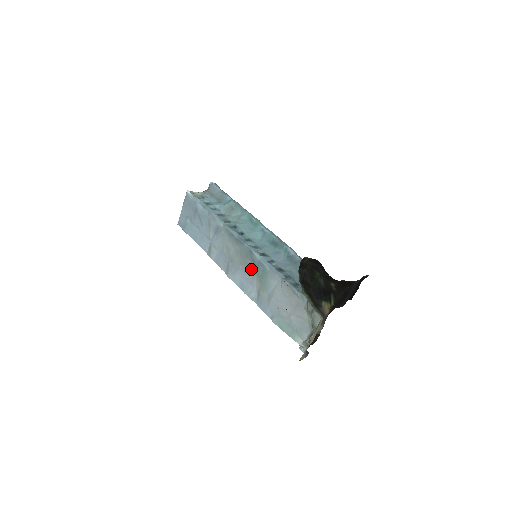
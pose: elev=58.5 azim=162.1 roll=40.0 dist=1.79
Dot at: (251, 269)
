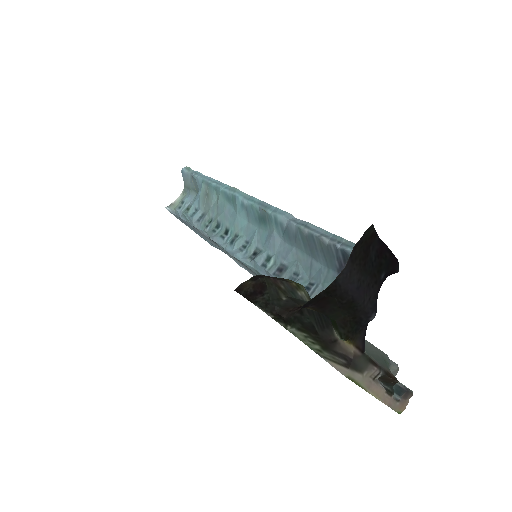
Dot at: occluded
